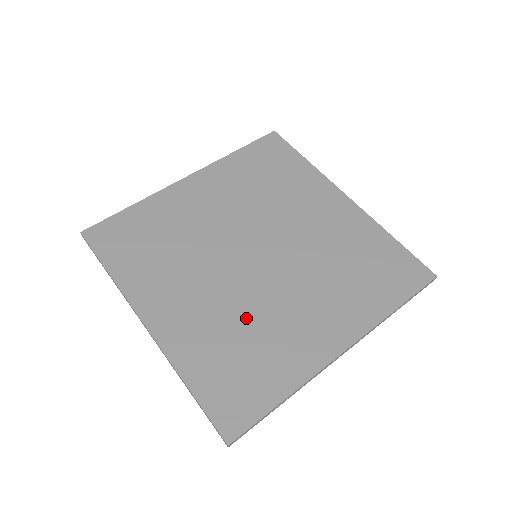
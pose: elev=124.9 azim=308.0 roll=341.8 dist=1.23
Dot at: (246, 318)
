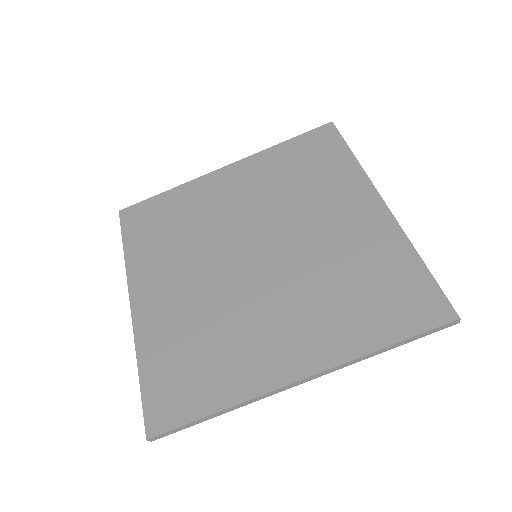
Dot at: (216, 318)
